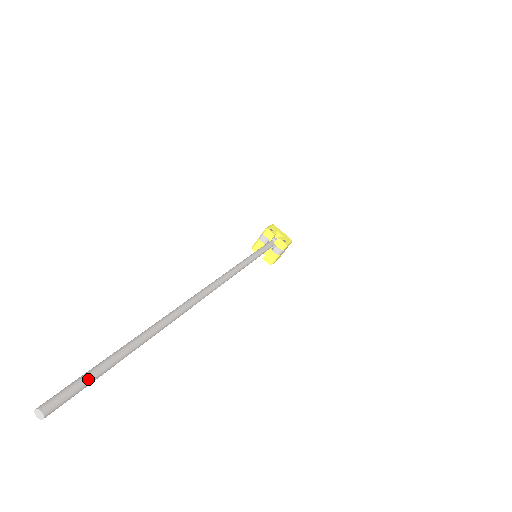
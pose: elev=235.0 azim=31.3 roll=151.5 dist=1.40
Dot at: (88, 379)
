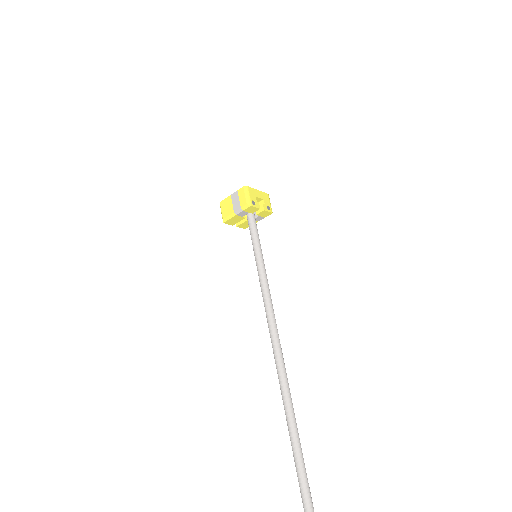
Dot at: out of frame
